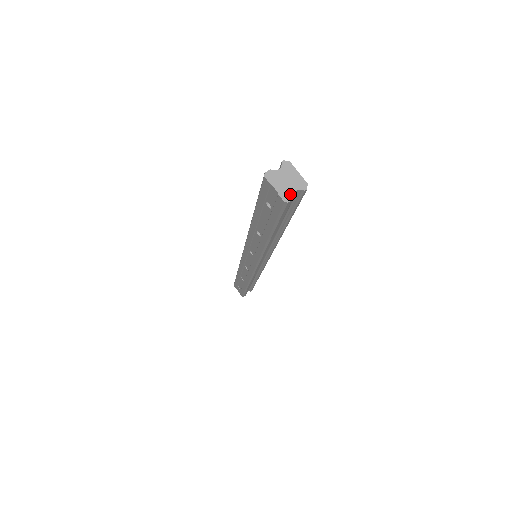
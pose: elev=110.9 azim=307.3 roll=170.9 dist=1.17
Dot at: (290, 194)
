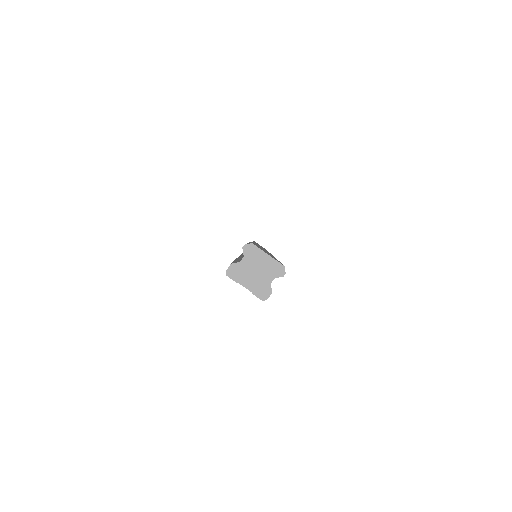
Dot at: (266, 288)
